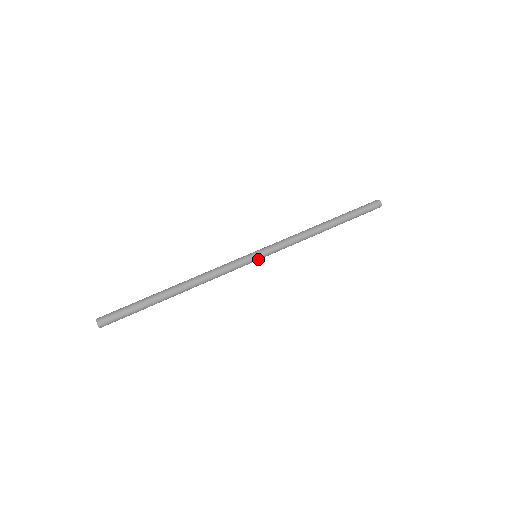
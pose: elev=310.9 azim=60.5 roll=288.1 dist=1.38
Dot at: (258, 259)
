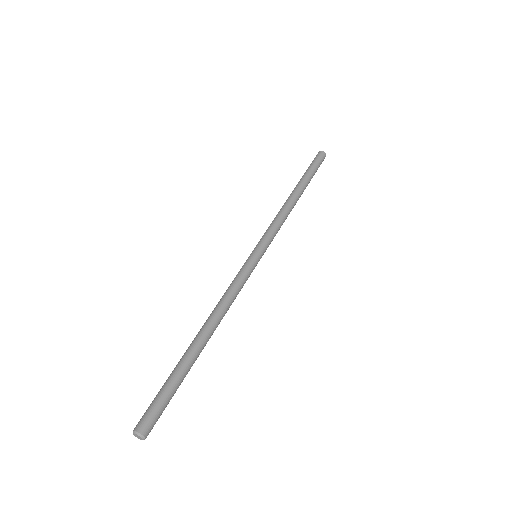
Dot at: occluded
